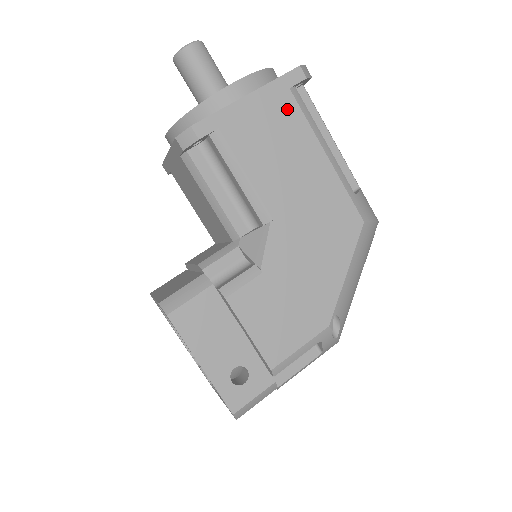
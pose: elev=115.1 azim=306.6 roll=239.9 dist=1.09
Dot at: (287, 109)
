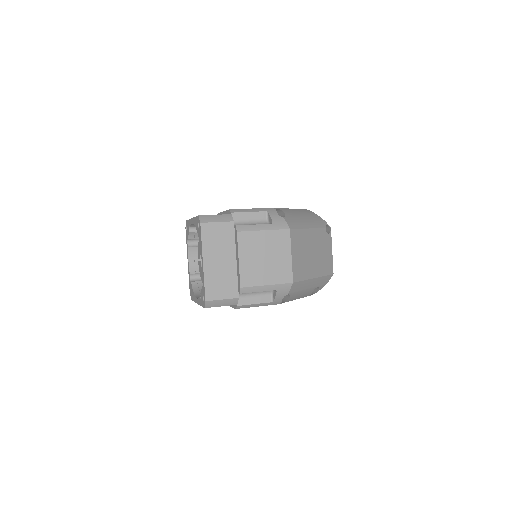
Dot at: occluded
